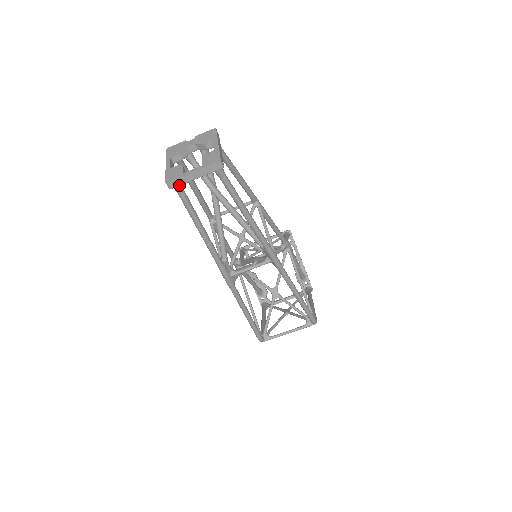
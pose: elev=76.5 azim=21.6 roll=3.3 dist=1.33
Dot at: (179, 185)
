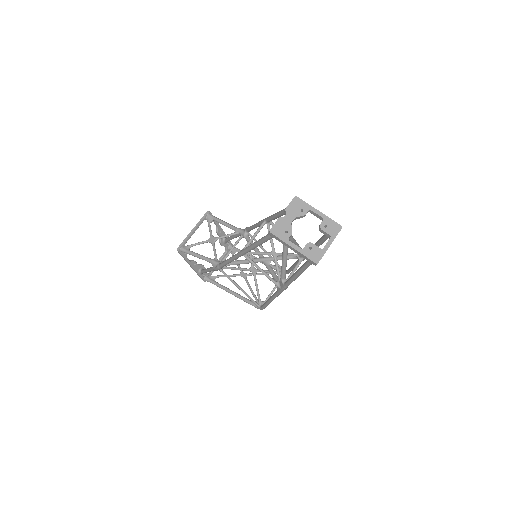
Dot at: occluded
